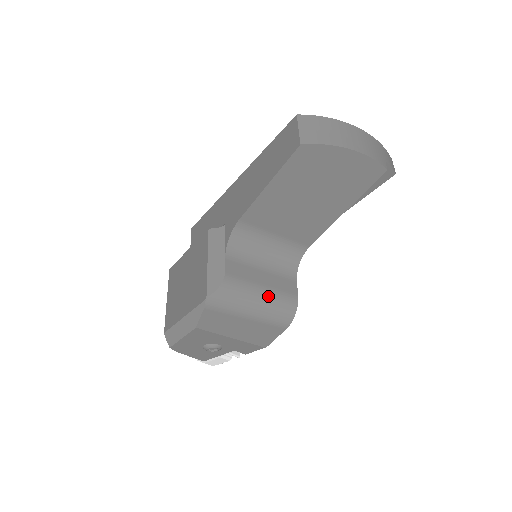
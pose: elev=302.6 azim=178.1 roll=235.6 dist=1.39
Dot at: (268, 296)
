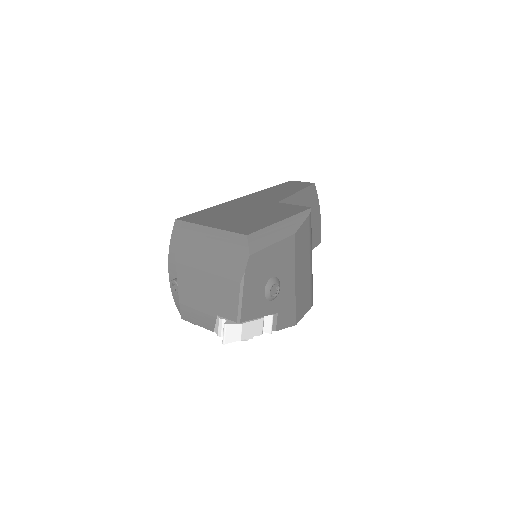
Dot at: occluded
